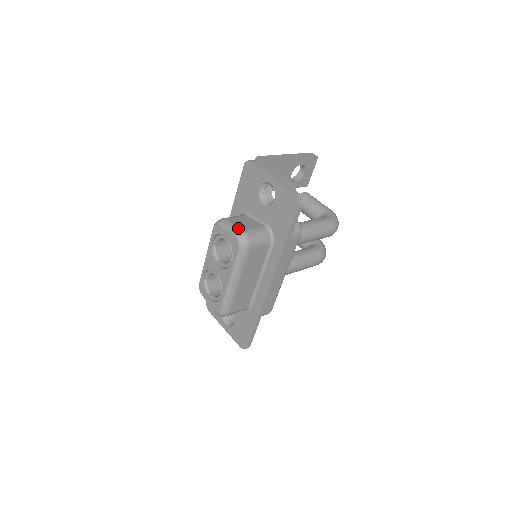
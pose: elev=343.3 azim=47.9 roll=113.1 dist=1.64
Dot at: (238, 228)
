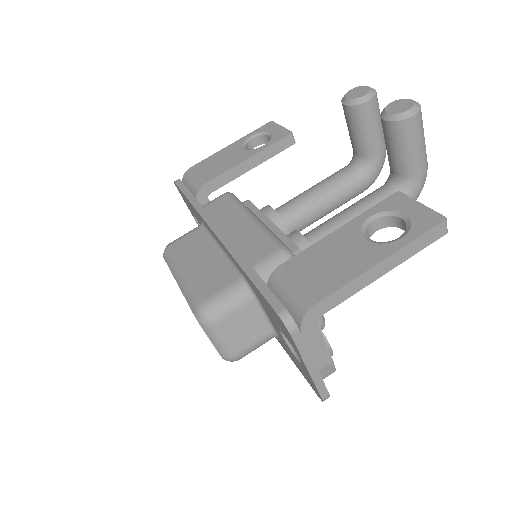
Dot at: (229, 350)
